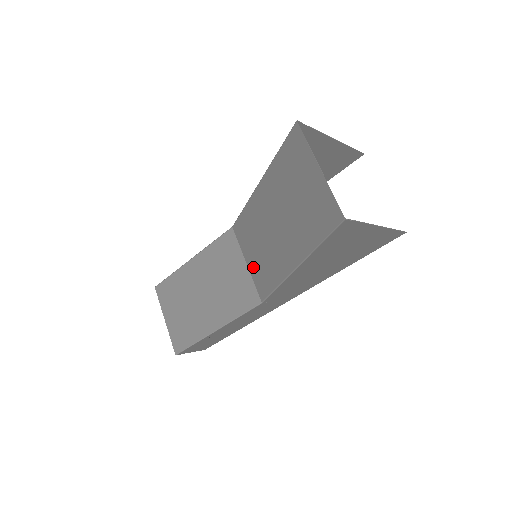
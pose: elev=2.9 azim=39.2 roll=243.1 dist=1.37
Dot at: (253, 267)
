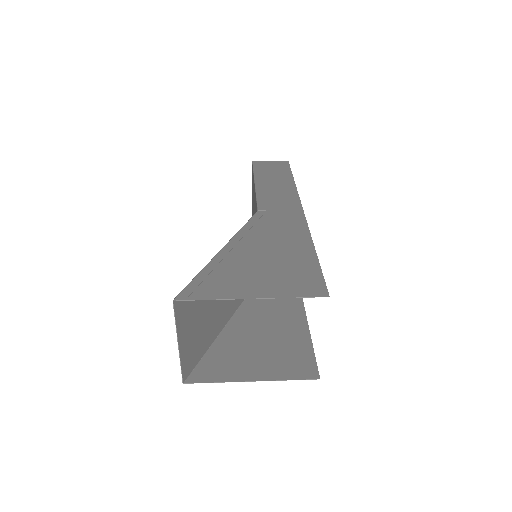
Dot at: occluded
